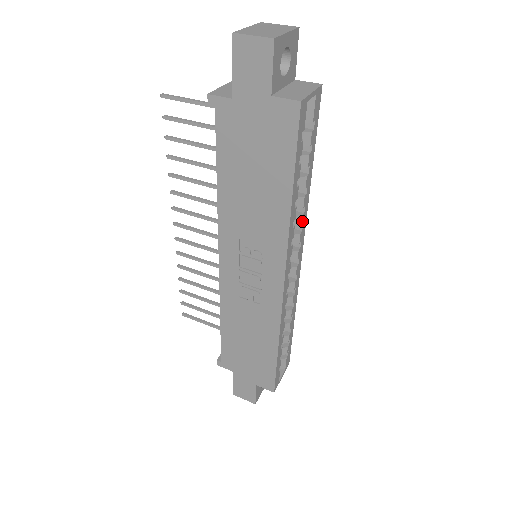
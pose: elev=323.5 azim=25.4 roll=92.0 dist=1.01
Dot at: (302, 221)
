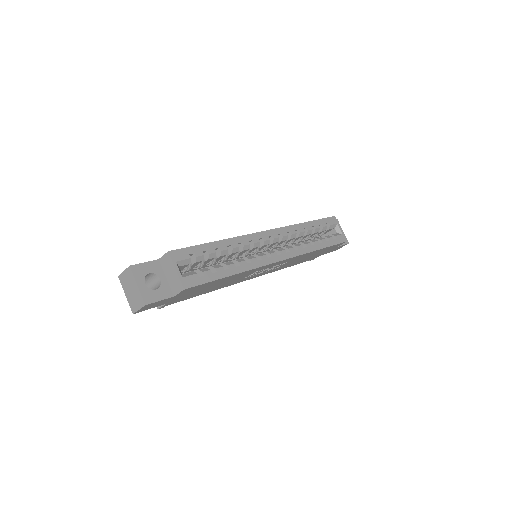
Dot at: (247, 244)
